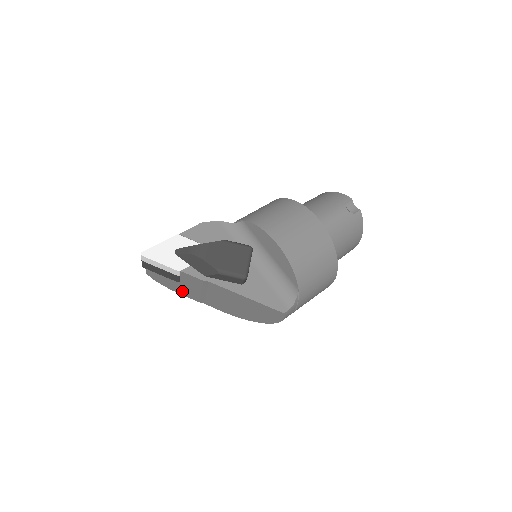
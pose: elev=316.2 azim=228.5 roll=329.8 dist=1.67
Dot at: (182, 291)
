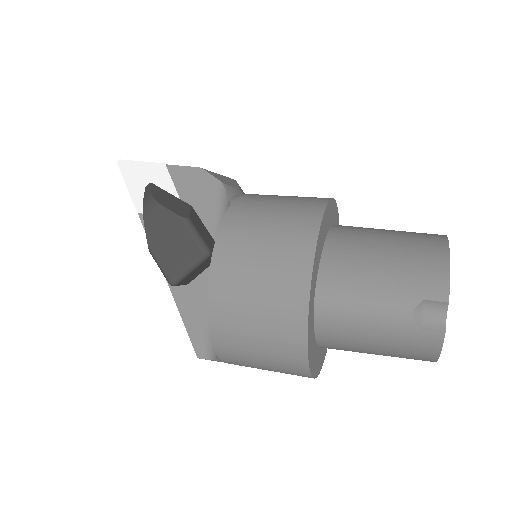
Dot at: occluded
